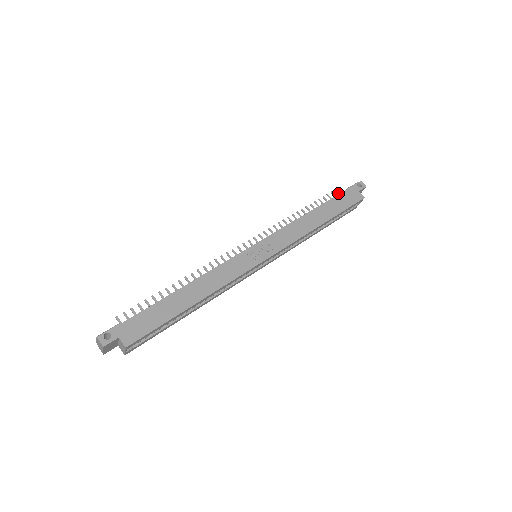
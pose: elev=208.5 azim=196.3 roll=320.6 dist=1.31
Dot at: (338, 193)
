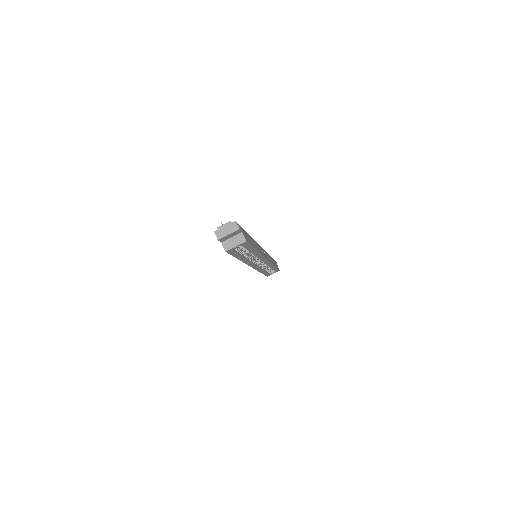
Dot at: occluded
